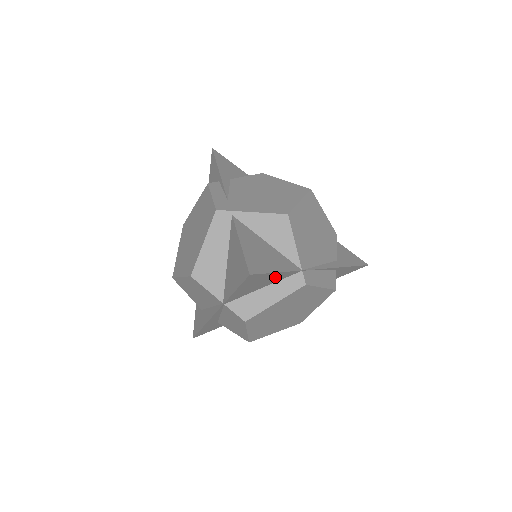
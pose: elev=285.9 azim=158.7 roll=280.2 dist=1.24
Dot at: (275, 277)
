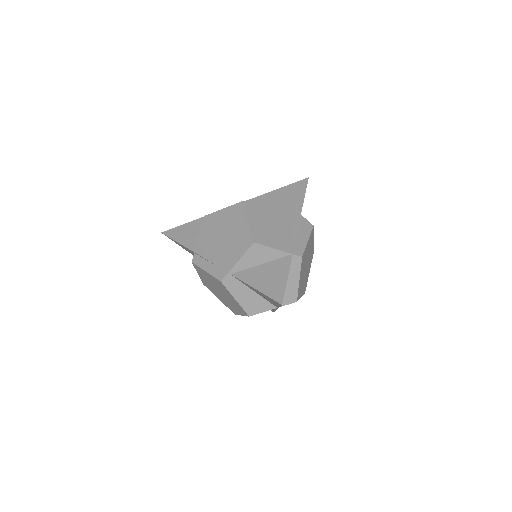
Dot at: occluded
